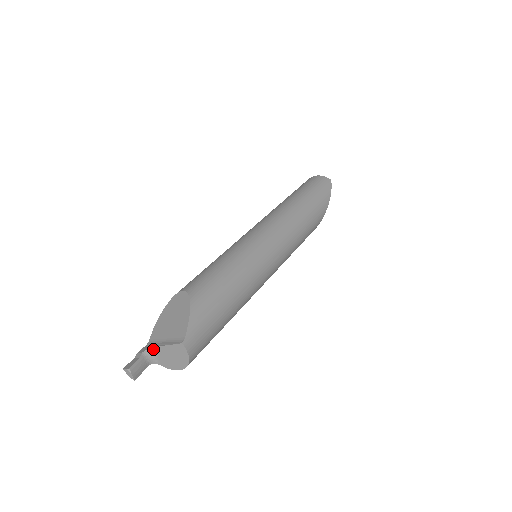
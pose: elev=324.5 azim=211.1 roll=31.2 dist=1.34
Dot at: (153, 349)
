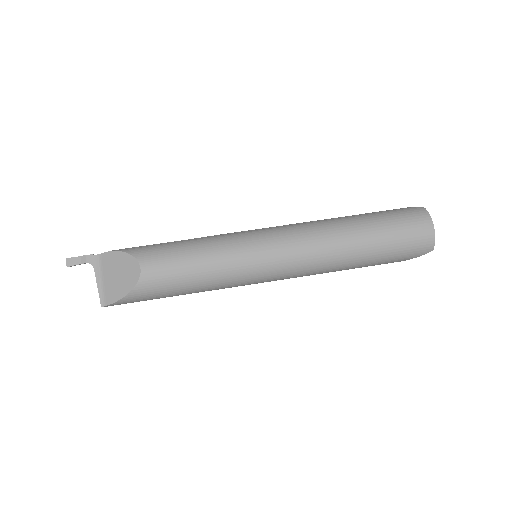
Dot at: (95, 268)
